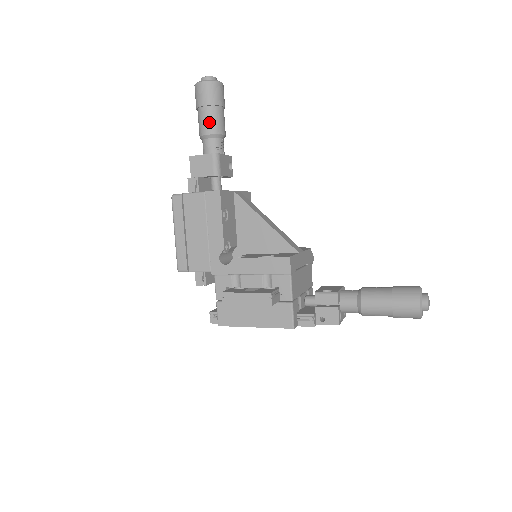
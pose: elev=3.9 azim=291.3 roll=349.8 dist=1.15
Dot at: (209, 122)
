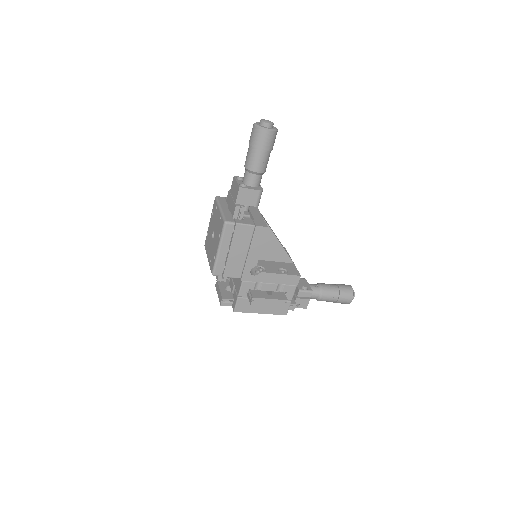
Dot at: (263, 163)
